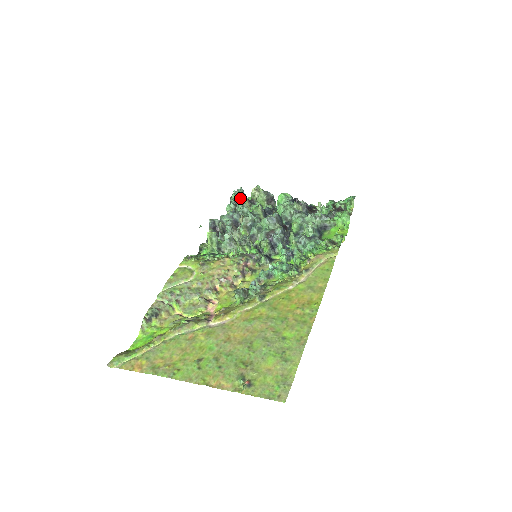
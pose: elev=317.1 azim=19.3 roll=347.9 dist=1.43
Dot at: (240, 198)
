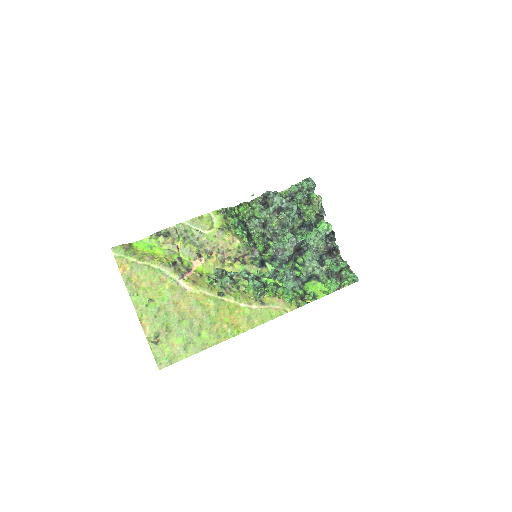
Dot at: (308, 189)
